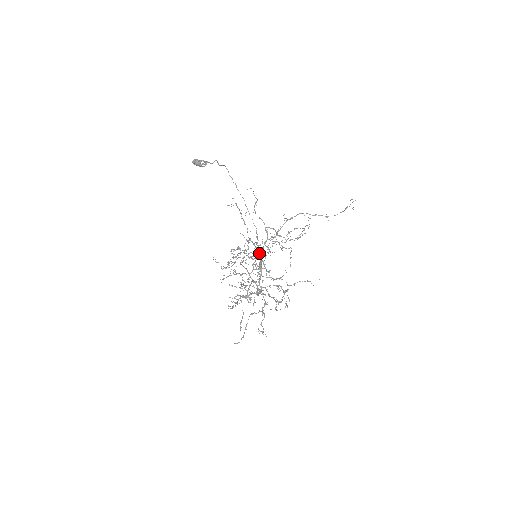
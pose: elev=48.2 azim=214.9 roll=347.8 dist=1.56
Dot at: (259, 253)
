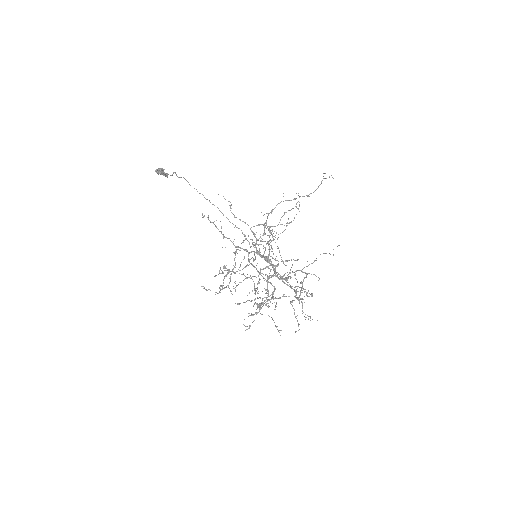
Dot at: (257, 252)
